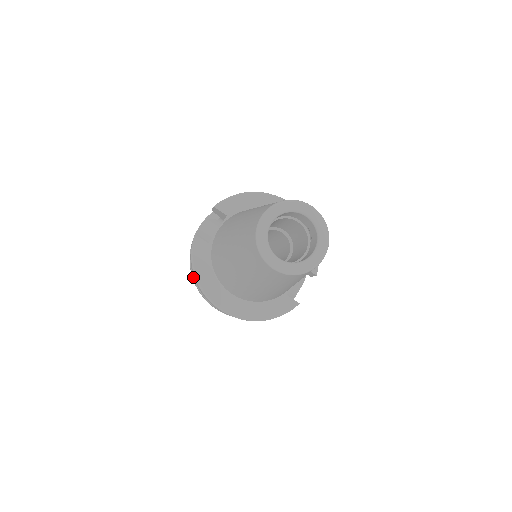
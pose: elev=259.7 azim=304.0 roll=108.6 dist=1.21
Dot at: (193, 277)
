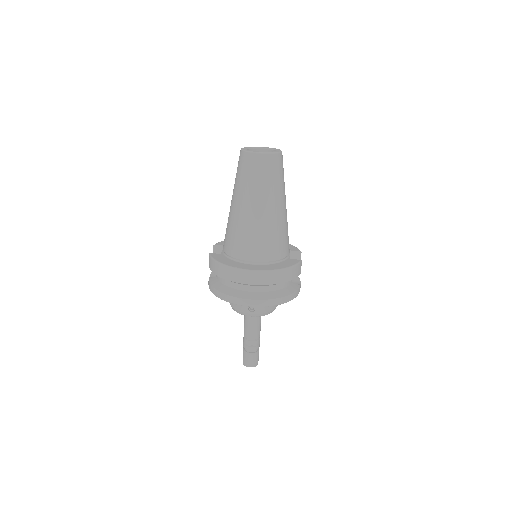
Dot at: (221, 292)
